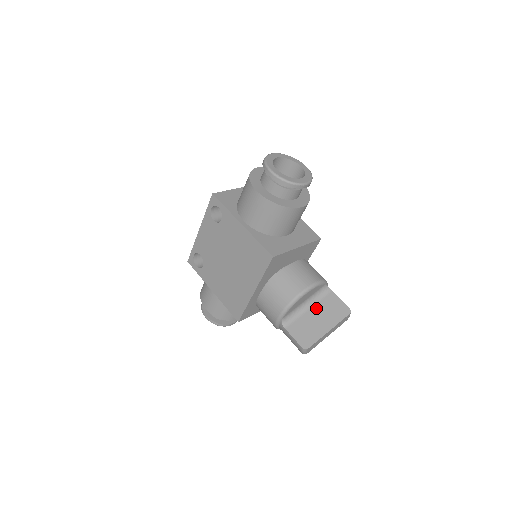
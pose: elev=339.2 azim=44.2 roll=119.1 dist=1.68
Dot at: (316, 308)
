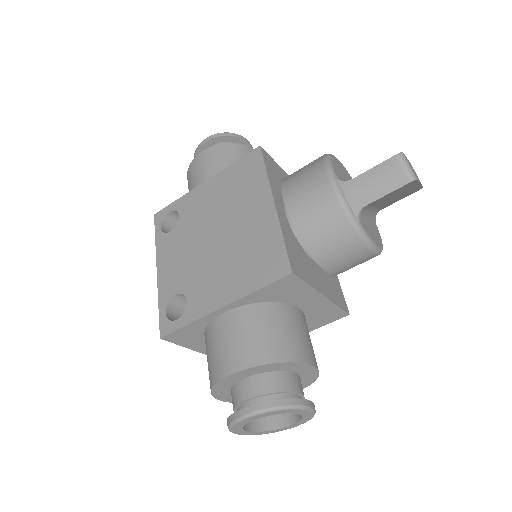
Dot at: occluded
